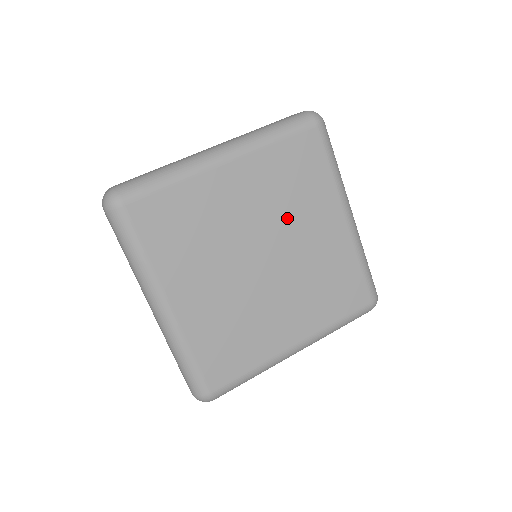
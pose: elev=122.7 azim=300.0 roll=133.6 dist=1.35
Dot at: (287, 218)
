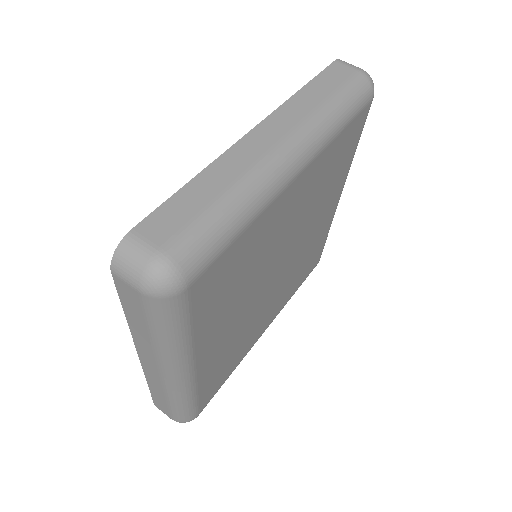
Dot at: (310, 218)
